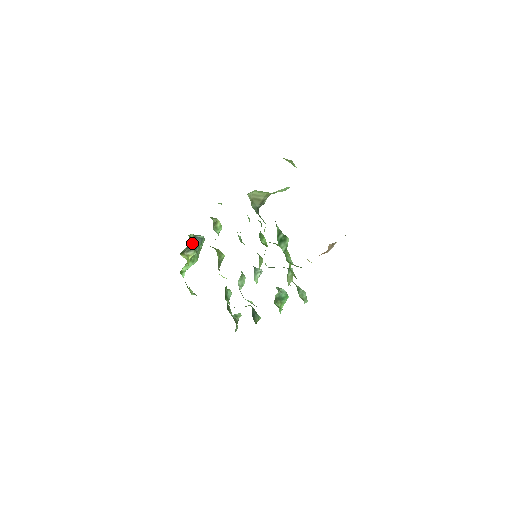
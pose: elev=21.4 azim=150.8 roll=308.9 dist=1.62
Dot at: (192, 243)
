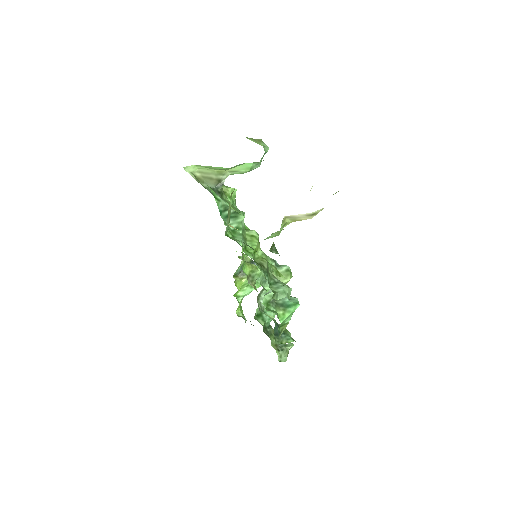
Dot at: occluded
